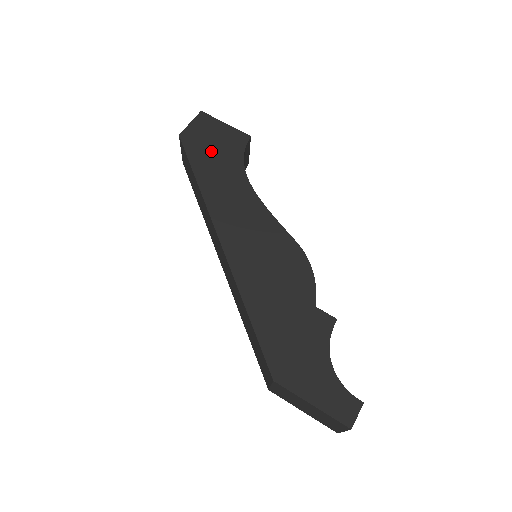
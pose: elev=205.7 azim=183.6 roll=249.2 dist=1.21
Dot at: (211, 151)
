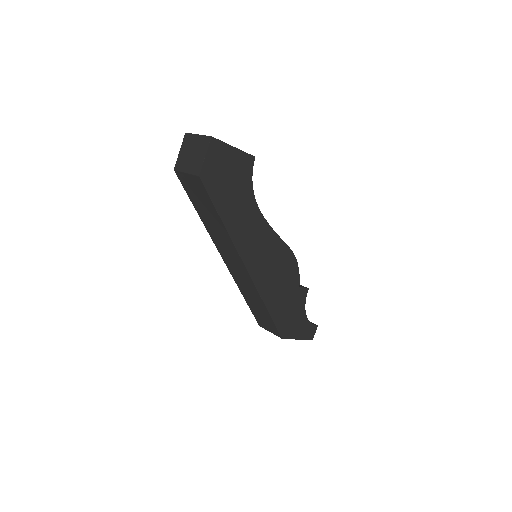
Dot at: (228, 186)
